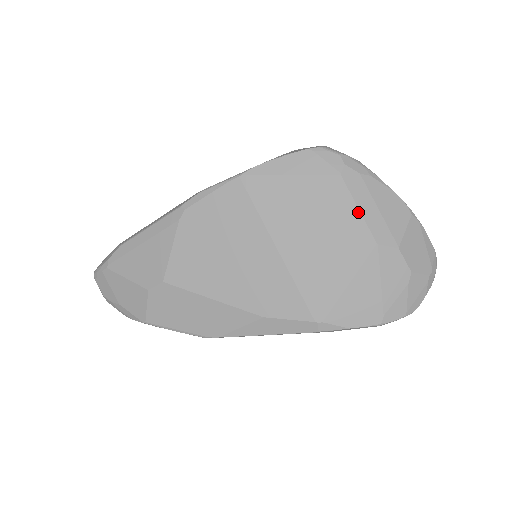
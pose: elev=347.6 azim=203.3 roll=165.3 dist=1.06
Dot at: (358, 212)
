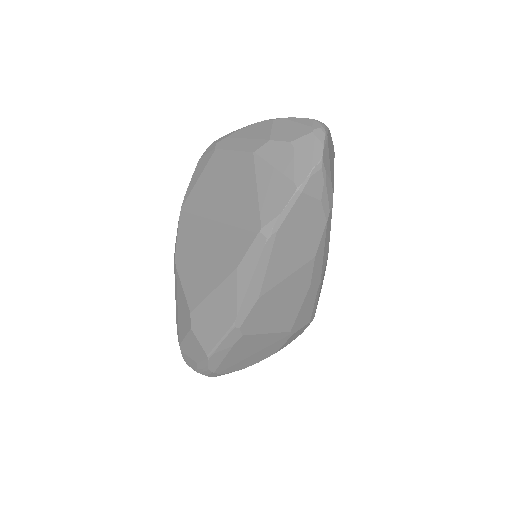
Dot at: (234, 152)
